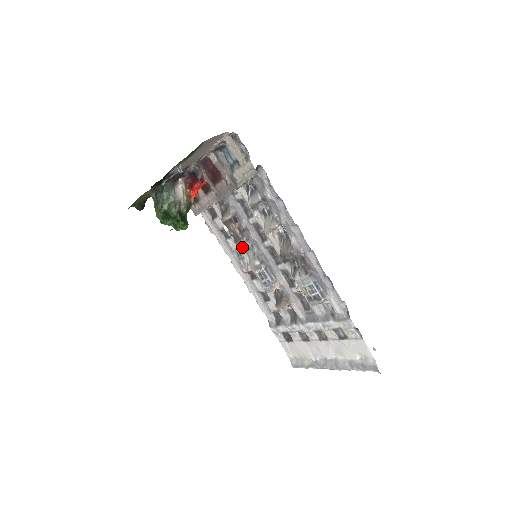
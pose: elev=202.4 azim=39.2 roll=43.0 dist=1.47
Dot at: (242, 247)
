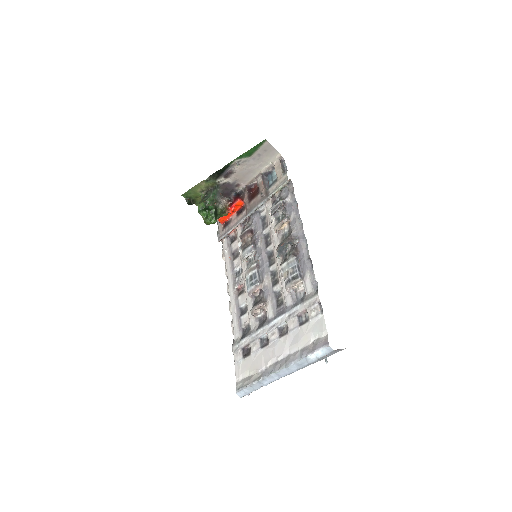
Dot at: (247, 253)
